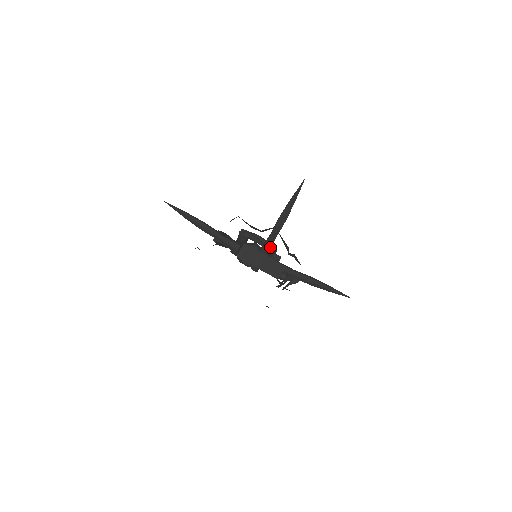
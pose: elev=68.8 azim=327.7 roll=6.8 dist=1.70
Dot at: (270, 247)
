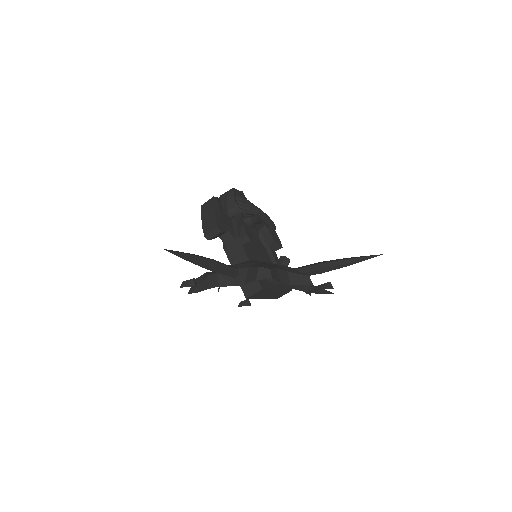
Dot at: occluded
